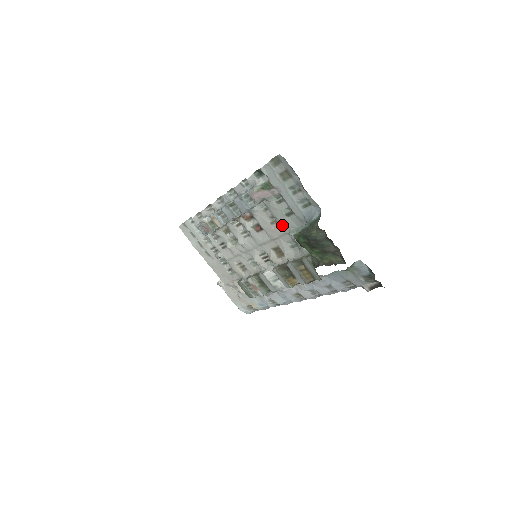
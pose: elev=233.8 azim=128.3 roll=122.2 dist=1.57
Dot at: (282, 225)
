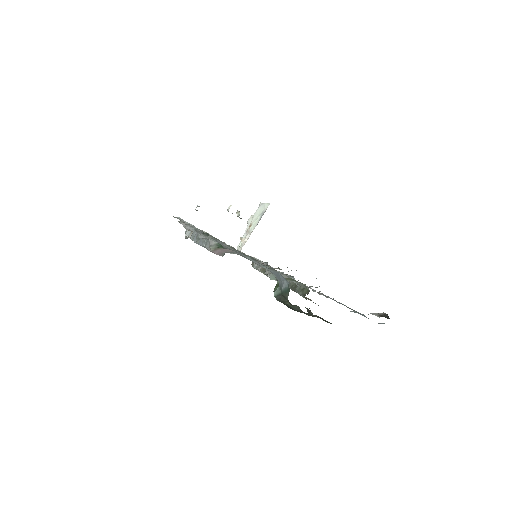
Dot at: occluded
